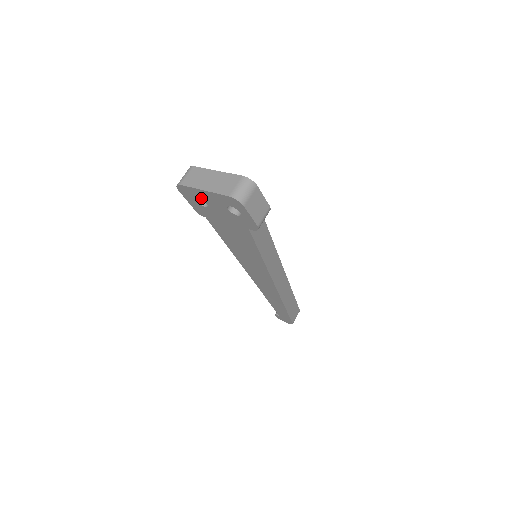
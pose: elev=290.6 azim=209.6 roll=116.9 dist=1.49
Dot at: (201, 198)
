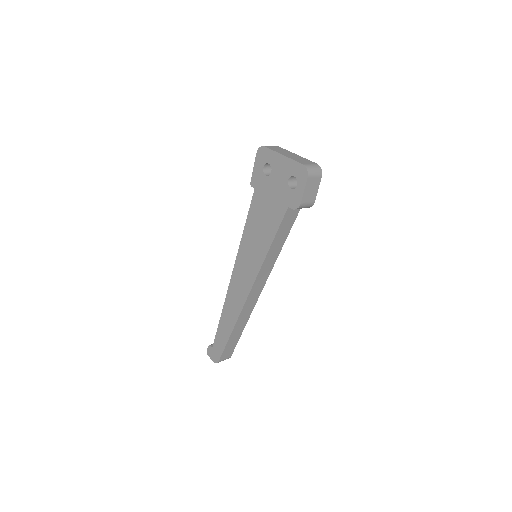
Dot at: (272, 164)
